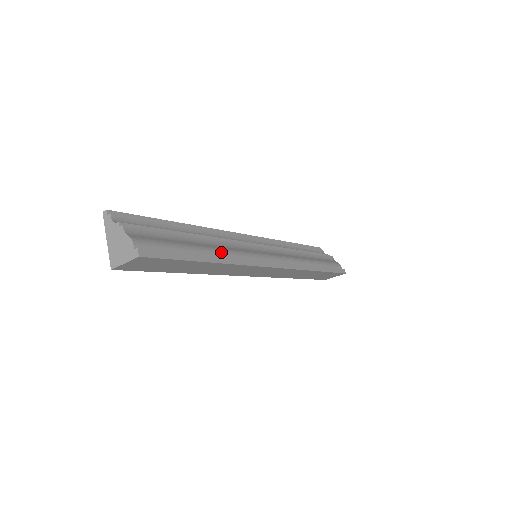
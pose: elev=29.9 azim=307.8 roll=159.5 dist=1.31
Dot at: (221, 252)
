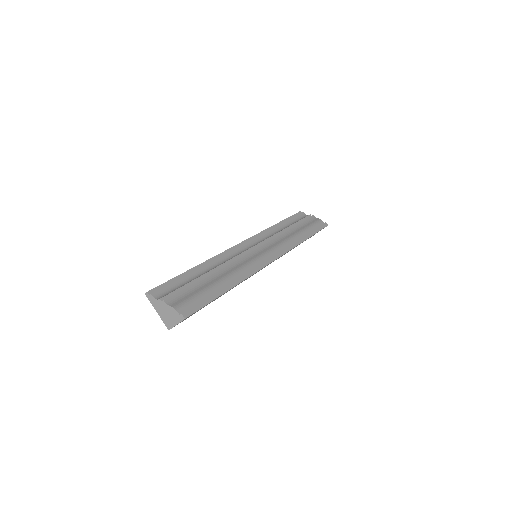
Dot at: (232, 276)
